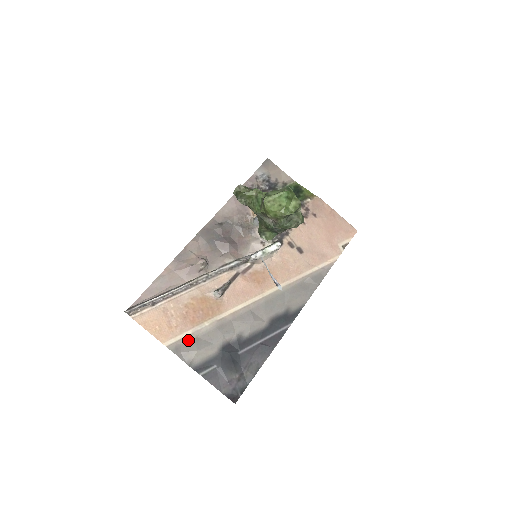
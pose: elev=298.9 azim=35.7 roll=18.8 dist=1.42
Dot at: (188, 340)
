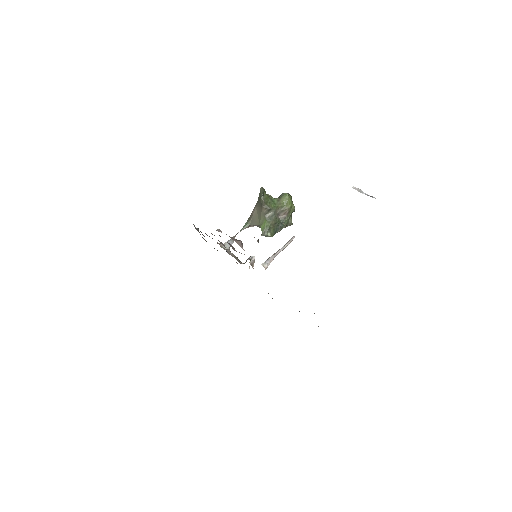
Dot at: occluded
